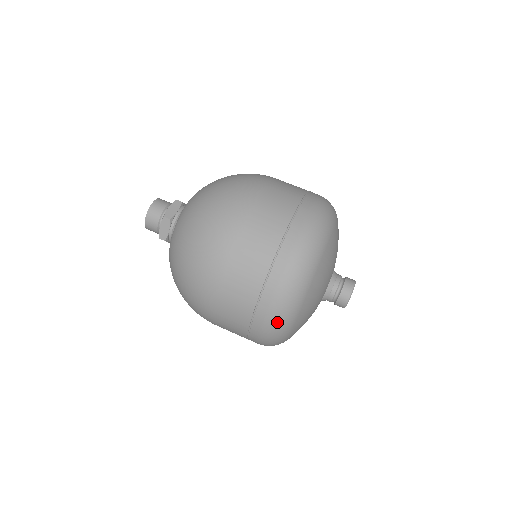
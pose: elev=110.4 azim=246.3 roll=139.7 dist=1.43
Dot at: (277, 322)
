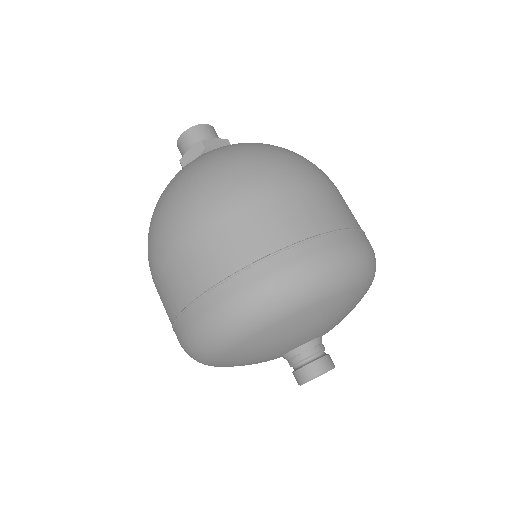
Dot at: occluded
